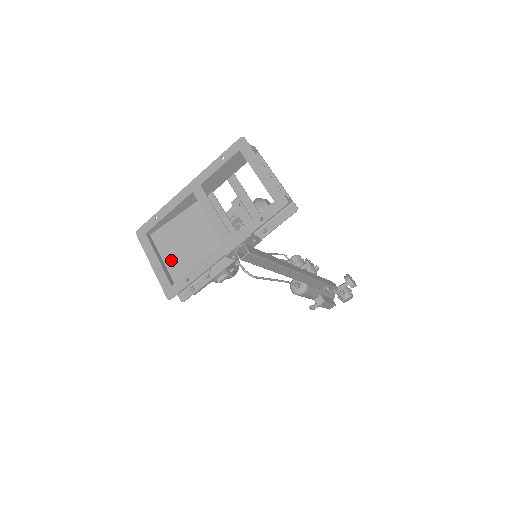
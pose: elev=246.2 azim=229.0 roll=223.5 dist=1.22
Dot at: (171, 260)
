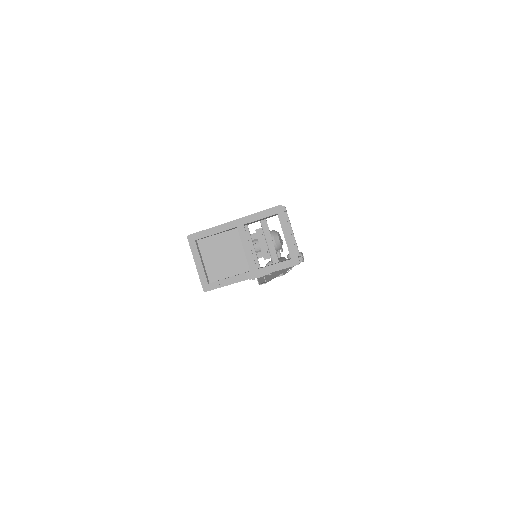
Dot at: (209, 264)
